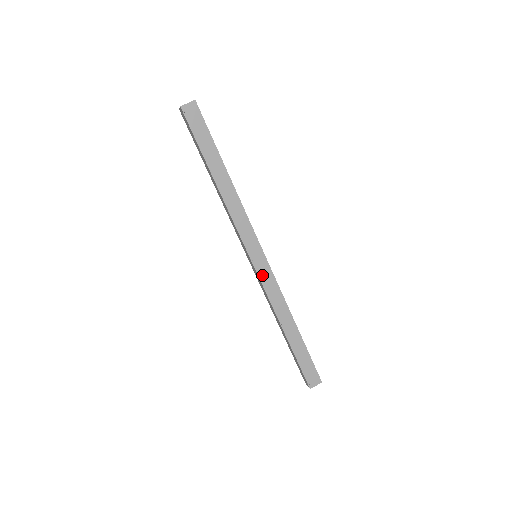
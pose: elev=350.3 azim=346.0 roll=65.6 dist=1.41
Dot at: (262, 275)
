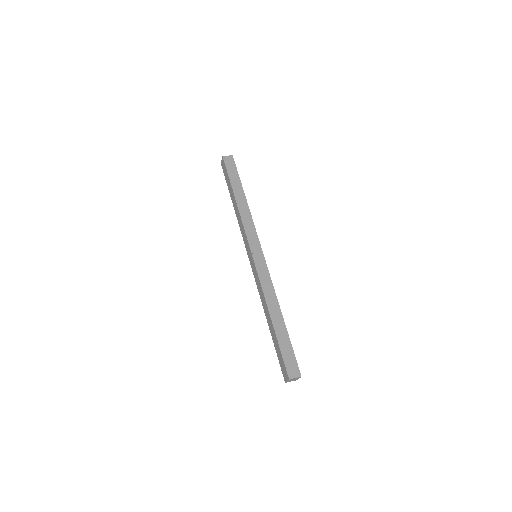
Dot at: (259, 267)
